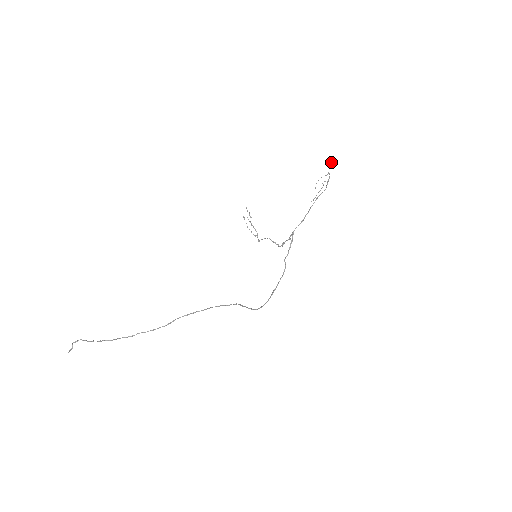
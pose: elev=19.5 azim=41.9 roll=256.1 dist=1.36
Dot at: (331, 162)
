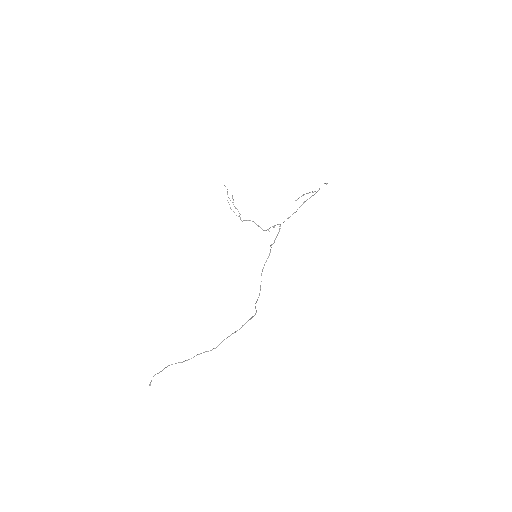
Dot at: occluded
